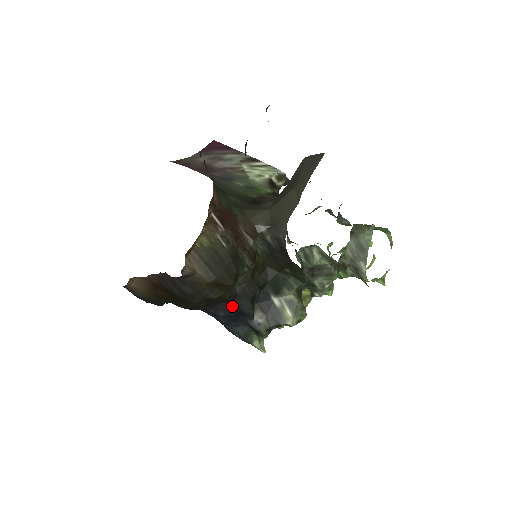
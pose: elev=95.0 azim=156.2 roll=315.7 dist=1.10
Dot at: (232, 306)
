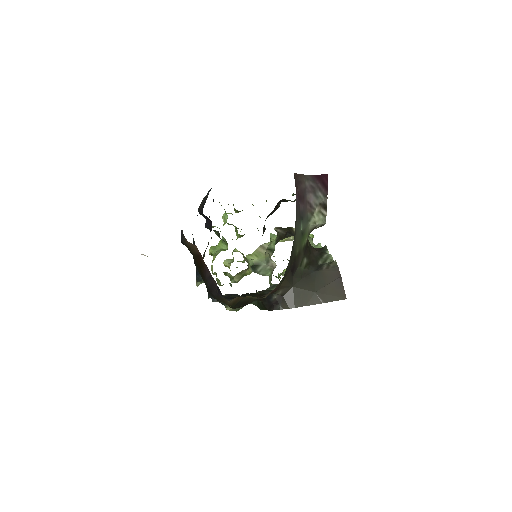
Dot at: (218, 290)
